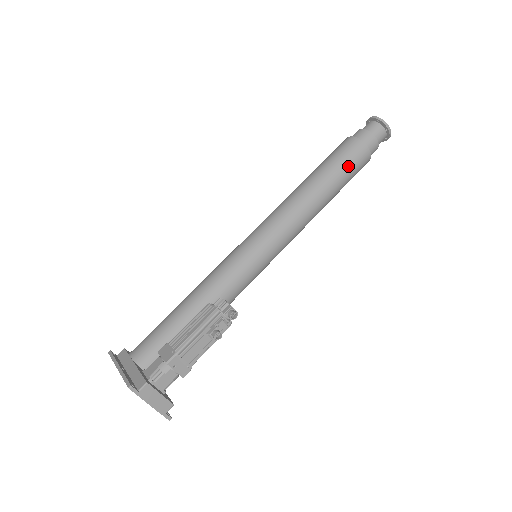
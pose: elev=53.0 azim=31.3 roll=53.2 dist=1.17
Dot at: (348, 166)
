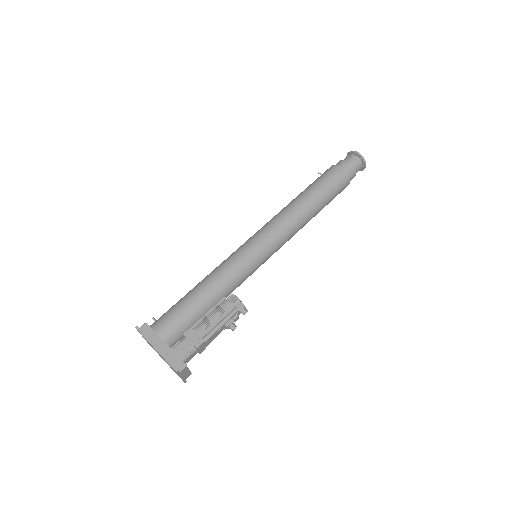
Dot at: (334, 195)
